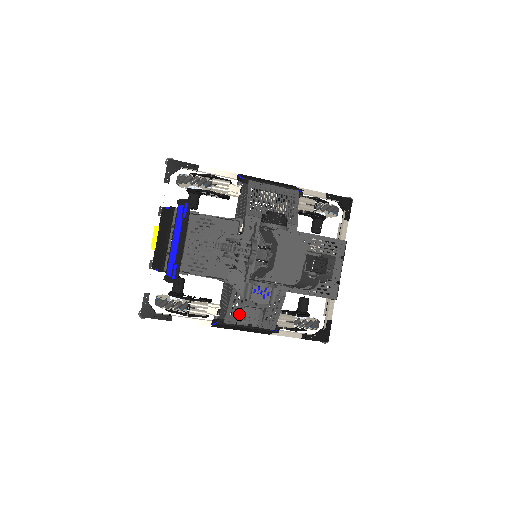
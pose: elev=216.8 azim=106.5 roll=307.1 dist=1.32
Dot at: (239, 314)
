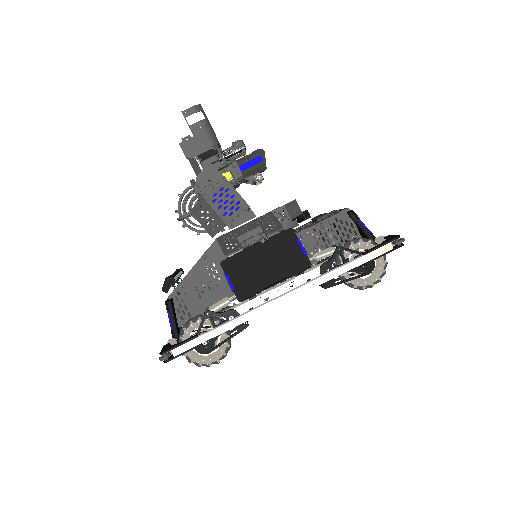
Dot at: occluded
